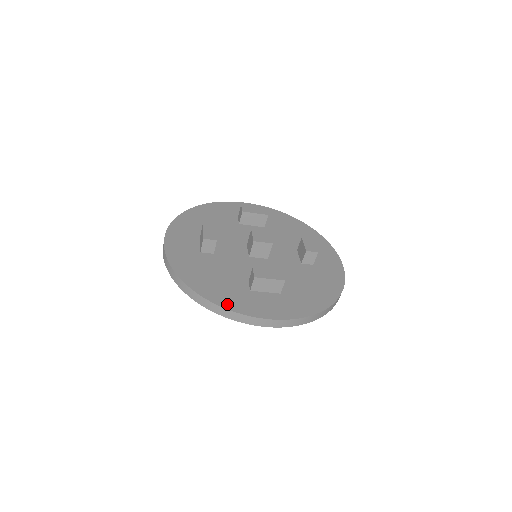
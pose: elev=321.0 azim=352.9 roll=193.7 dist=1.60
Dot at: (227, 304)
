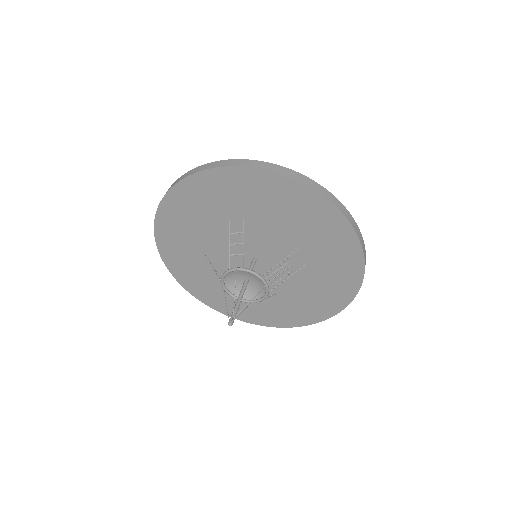
Dot at: occluded
